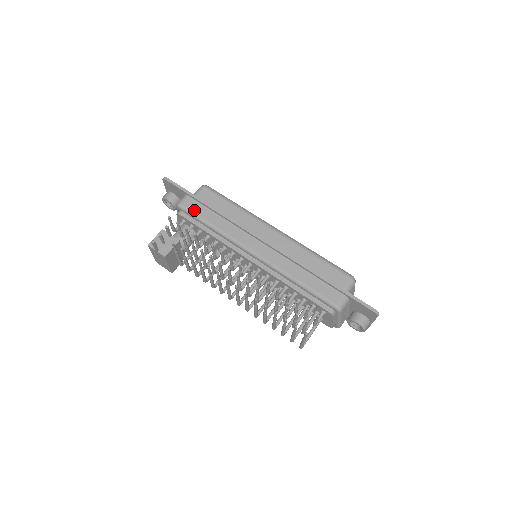
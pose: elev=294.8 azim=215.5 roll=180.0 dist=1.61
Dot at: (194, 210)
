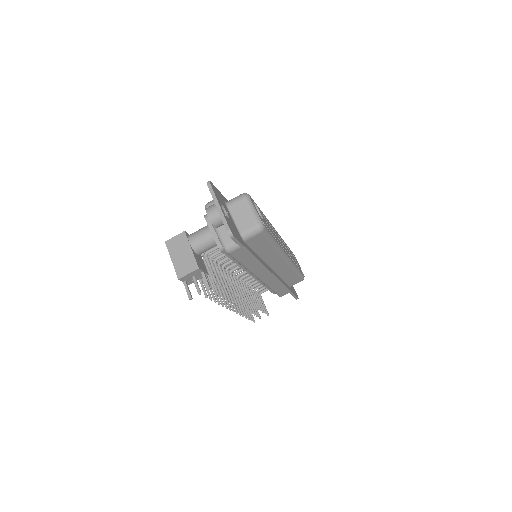
Dot at: (238, 257)
